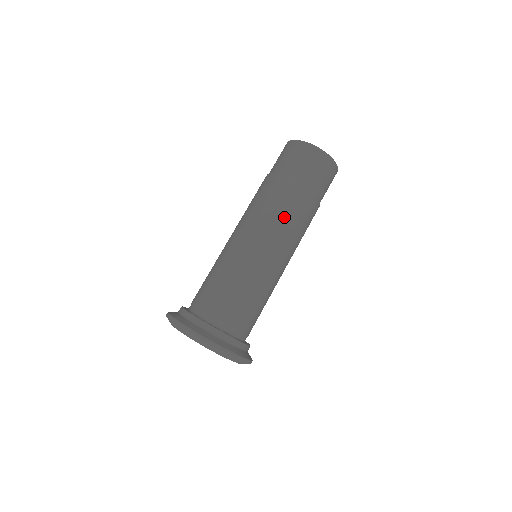
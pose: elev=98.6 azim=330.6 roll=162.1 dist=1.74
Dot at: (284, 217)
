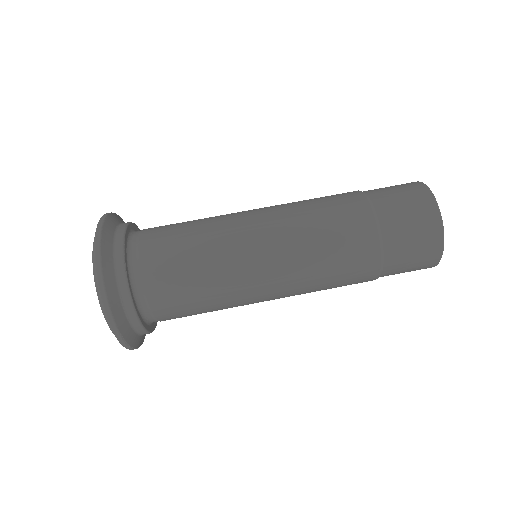
Dot at: (326, 271)
